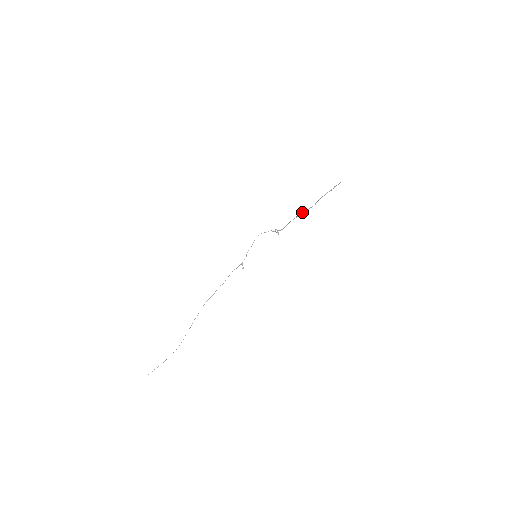
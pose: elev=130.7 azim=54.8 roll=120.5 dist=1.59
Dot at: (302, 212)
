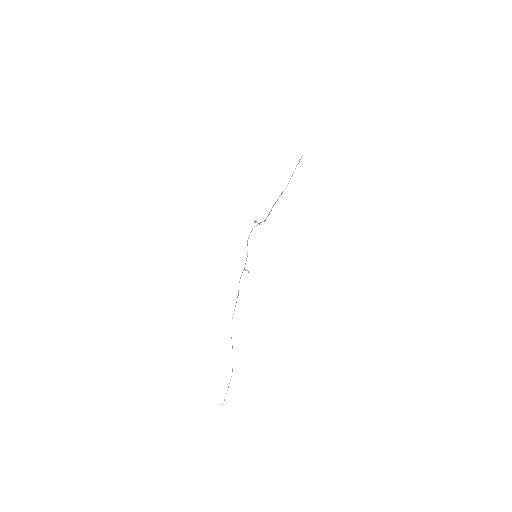
Dot at: (279, 196)
